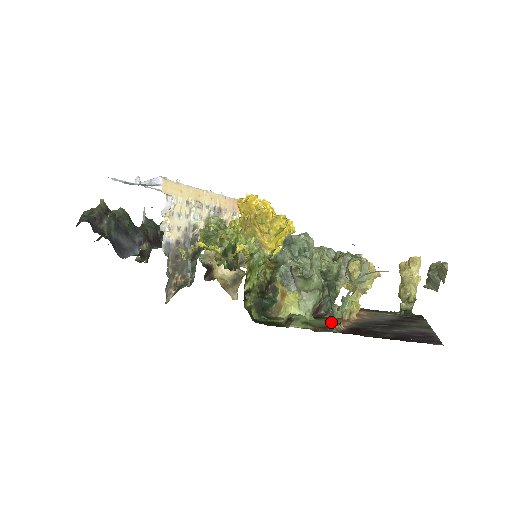
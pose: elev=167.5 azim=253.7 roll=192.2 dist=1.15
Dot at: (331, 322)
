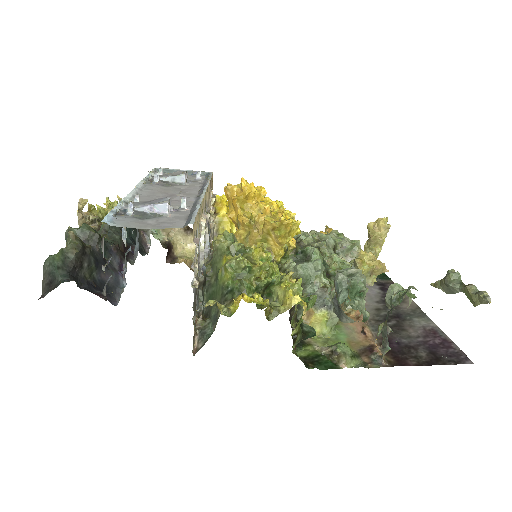
Dot at: (353, 331)
